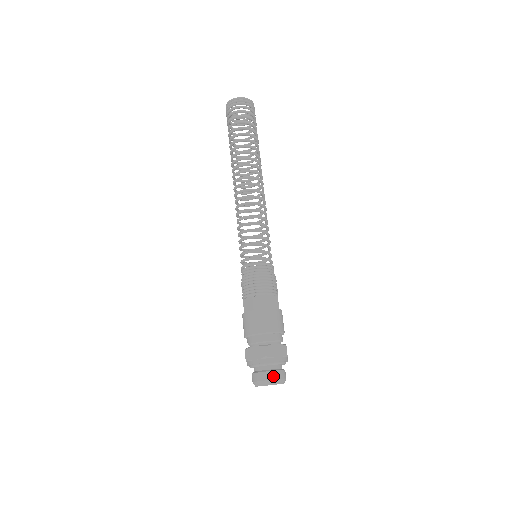
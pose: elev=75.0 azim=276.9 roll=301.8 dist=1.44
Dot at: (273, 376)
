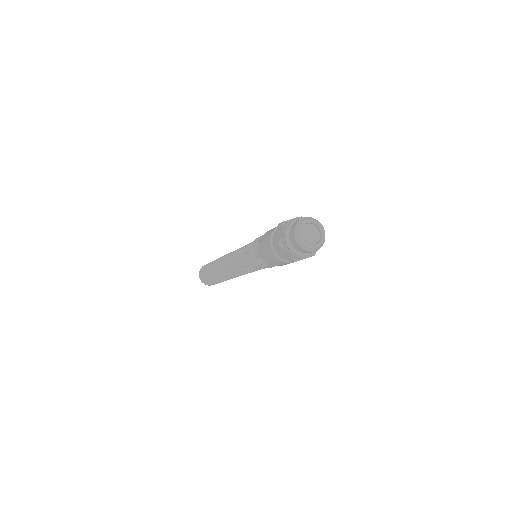
Dot at: (299, 220)
